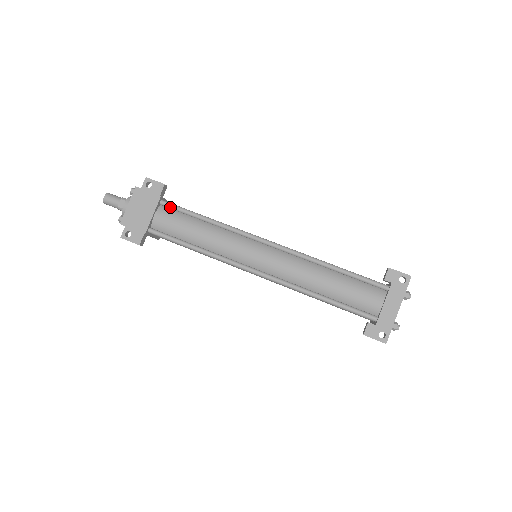
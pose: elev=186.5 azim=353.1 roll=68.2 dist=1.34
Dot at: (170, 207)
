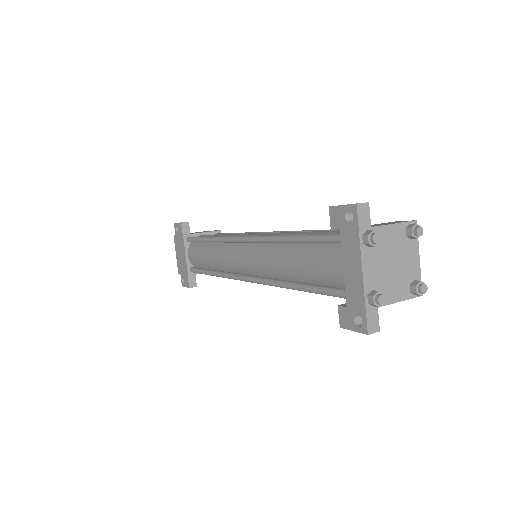
Dot at: (191, 241)
